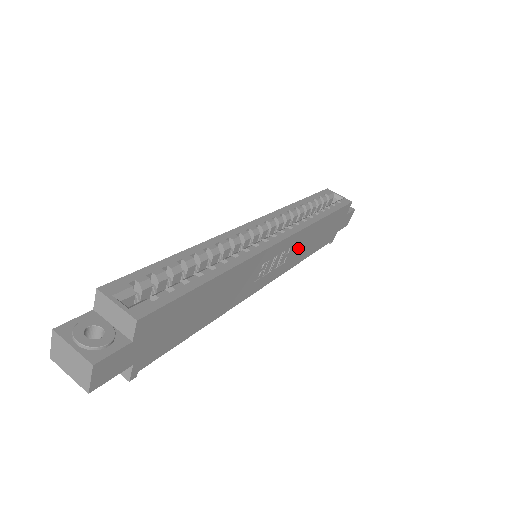
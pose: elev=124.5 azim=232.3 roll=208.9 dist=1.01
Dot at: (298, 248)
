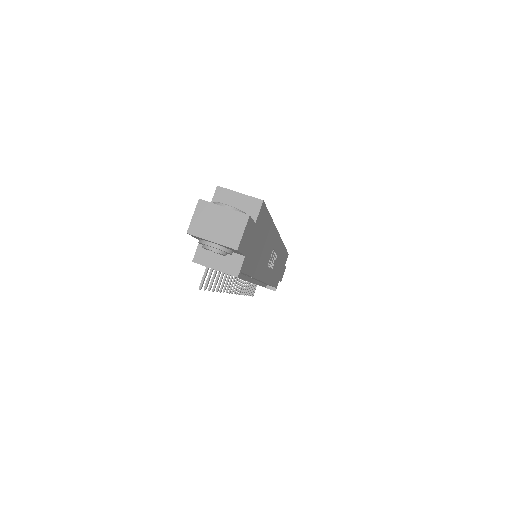
Dot at: (276, 264)
